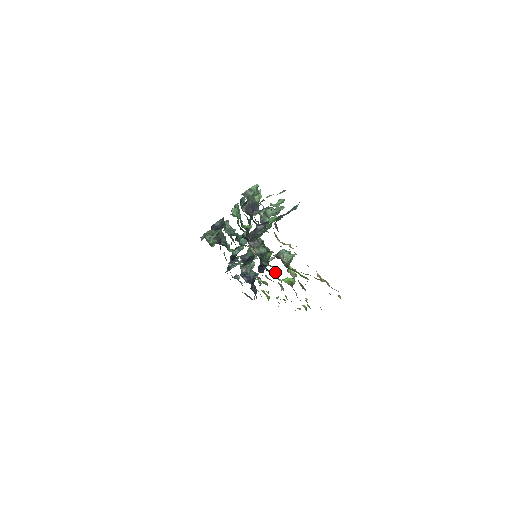
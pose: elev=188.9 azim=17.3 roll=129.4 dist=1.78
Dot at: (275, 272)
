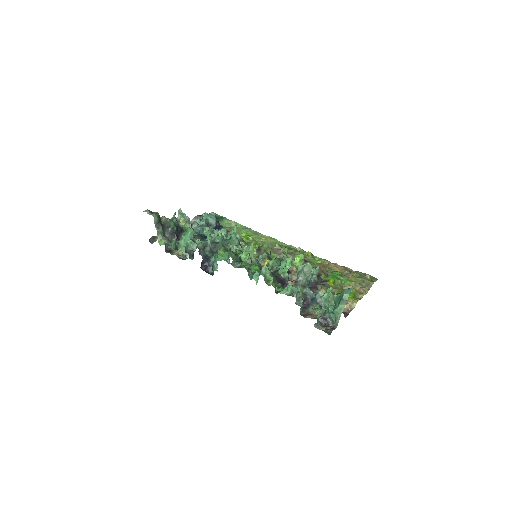
Dot at: (283, 259)
